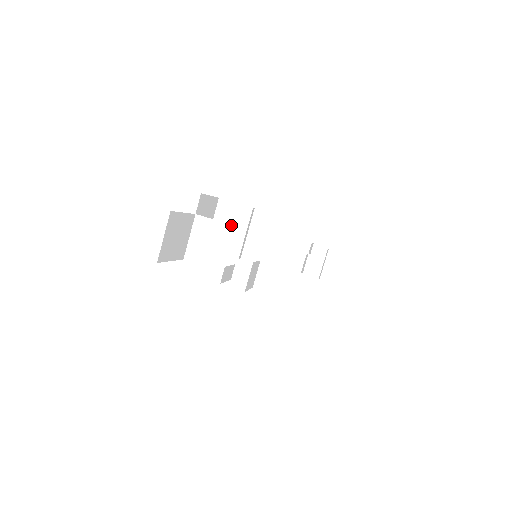
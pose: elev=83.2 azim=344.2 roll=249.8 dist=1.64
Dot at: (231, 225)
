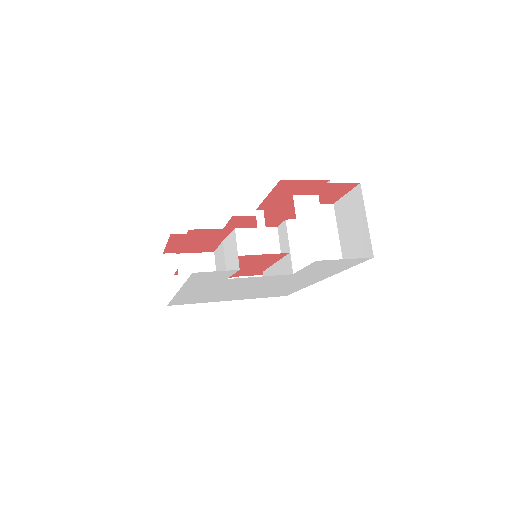
Dot at: occluded
